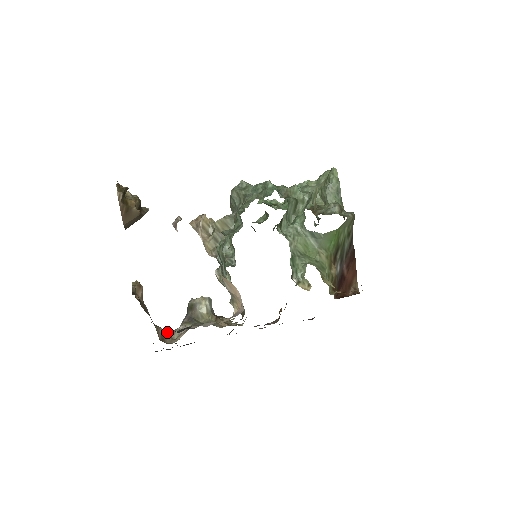
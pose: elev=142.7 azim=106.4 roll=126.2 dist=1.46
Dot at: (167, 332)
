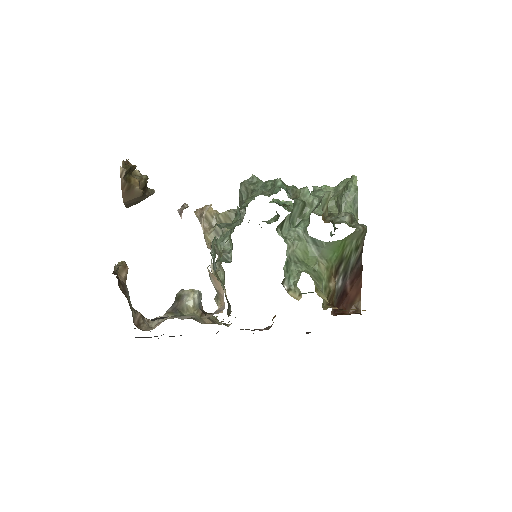
Dot at: (146, 319)
